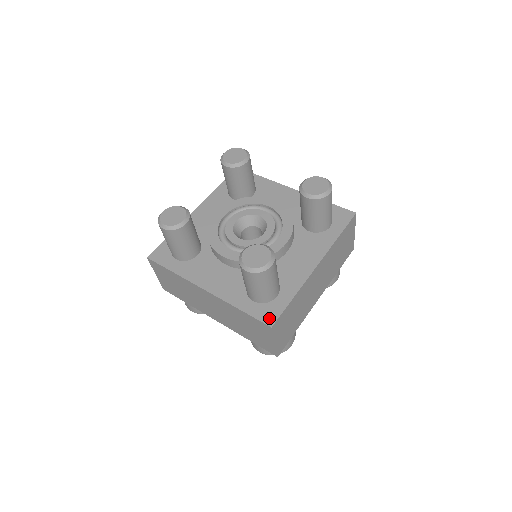
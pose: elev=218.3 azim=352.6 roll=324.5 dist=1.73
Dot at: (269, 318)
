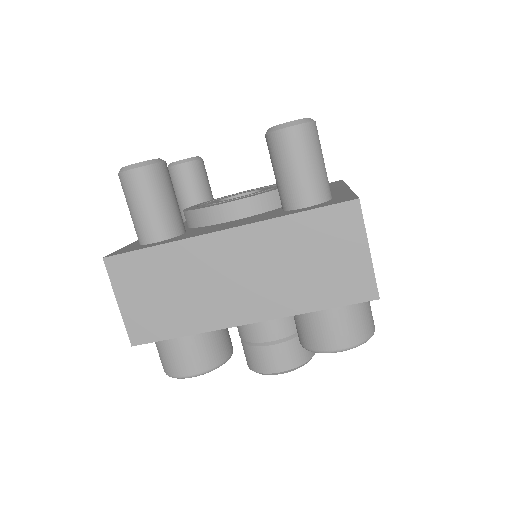
Dot at: (345, 199)
